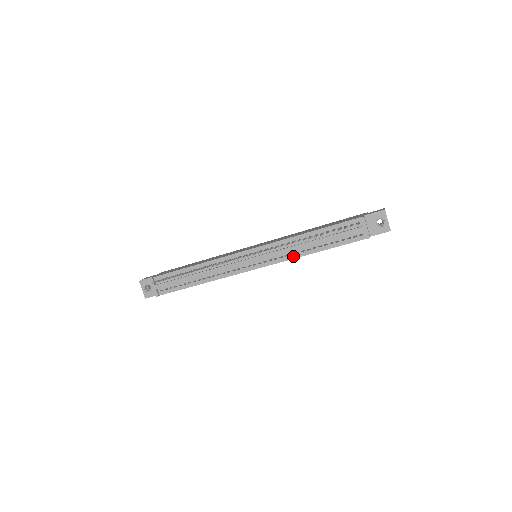
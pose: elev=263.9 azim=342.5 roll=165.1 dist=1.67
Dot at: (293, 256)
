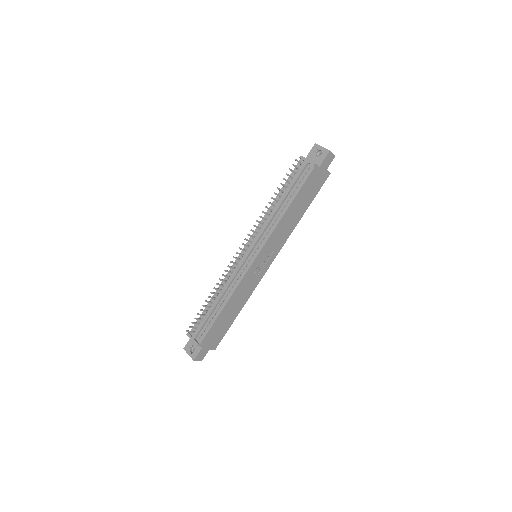
Dot at: (274, 225)
